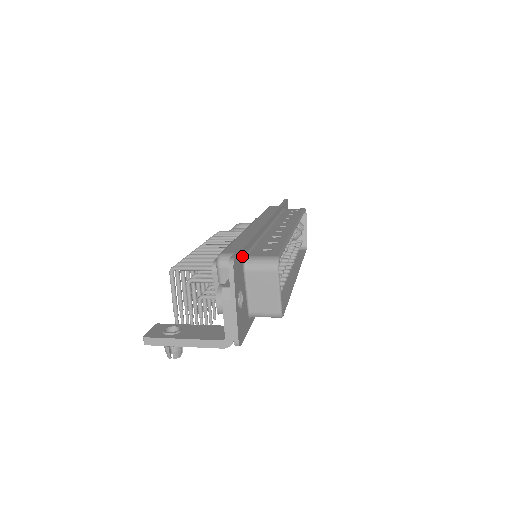
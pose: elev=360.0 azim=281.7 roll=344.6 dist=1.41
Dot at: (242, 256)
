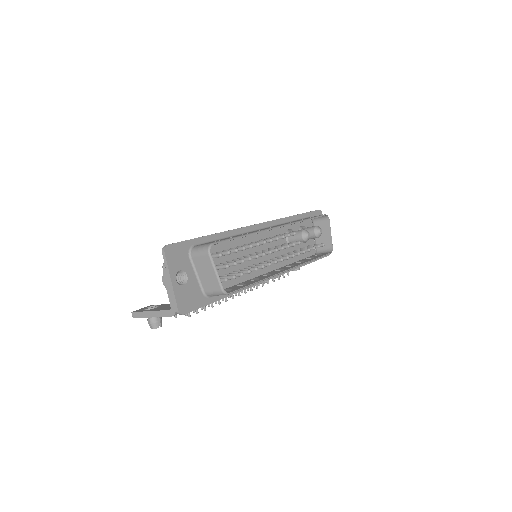
Dot at: (186, 245)
